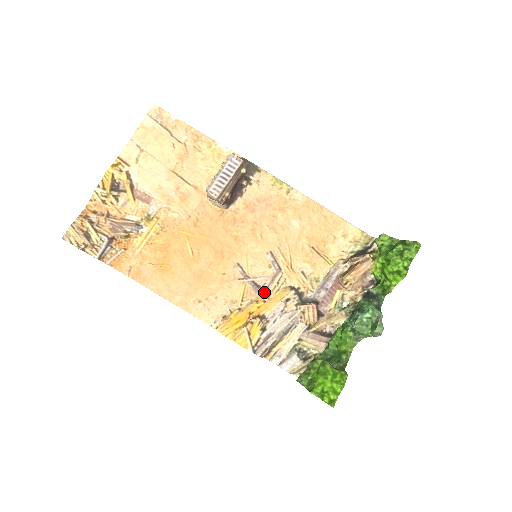
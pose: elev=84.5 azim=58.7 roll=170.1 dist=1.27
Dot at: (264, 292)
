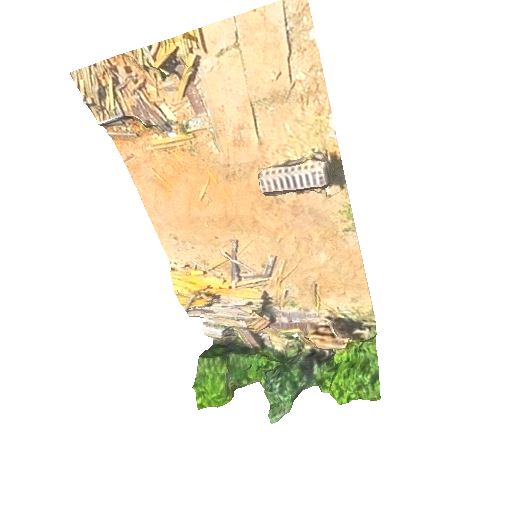
Dot at: (239, 278)
